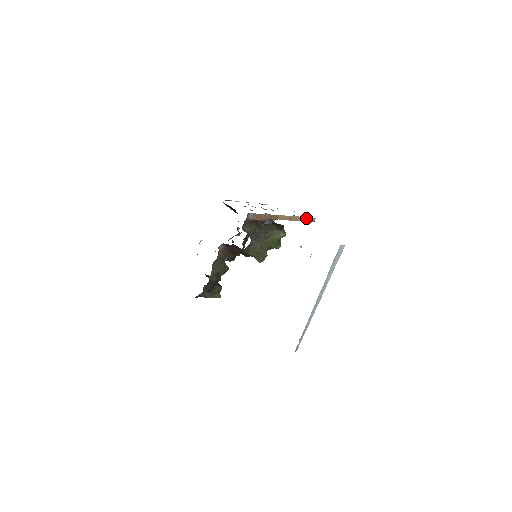
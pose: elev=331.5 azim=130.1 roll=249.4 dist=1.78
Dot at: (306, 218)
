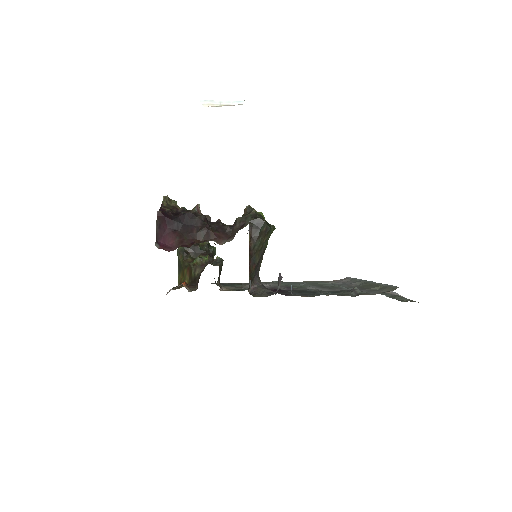
Dot at: occluded
